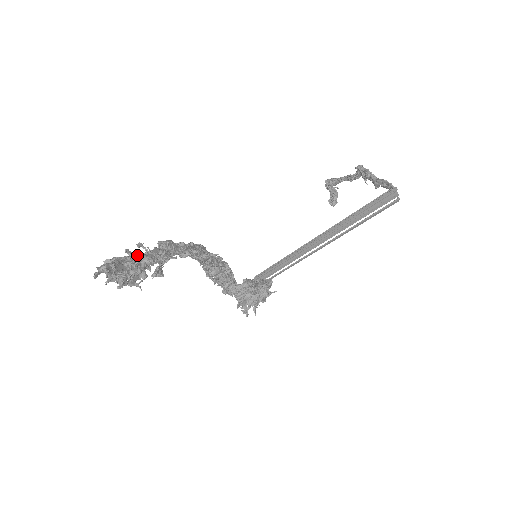
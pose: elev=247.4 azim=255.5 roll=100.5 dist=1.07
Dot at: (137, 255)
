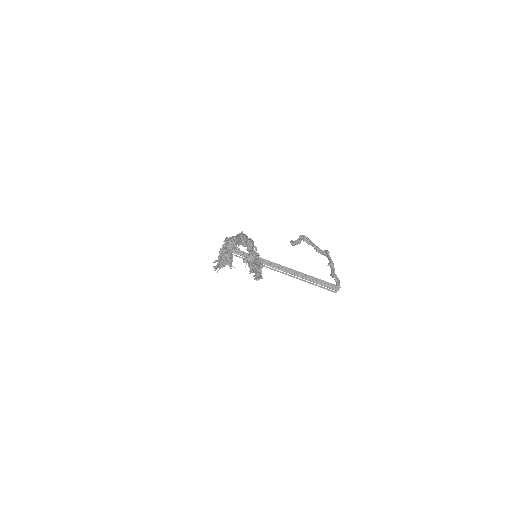
Dot at: (258, 258)
